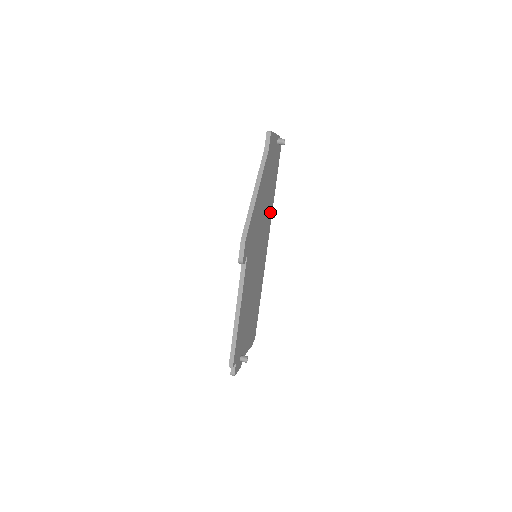
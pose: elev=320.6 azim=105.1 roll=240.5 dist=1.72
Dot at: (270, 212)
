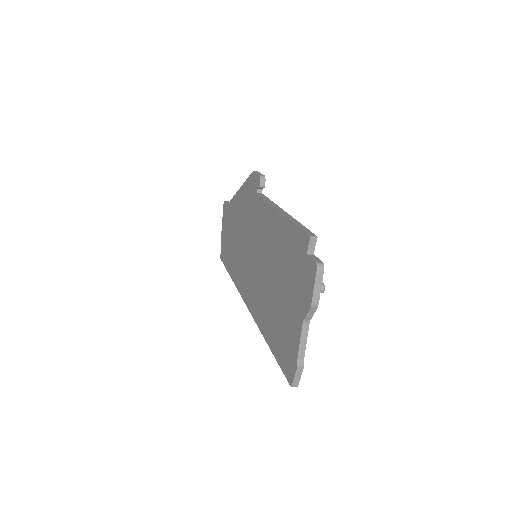
Dot at: occluded
